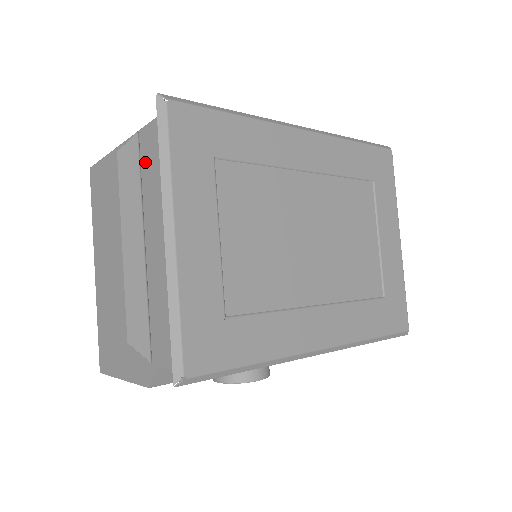
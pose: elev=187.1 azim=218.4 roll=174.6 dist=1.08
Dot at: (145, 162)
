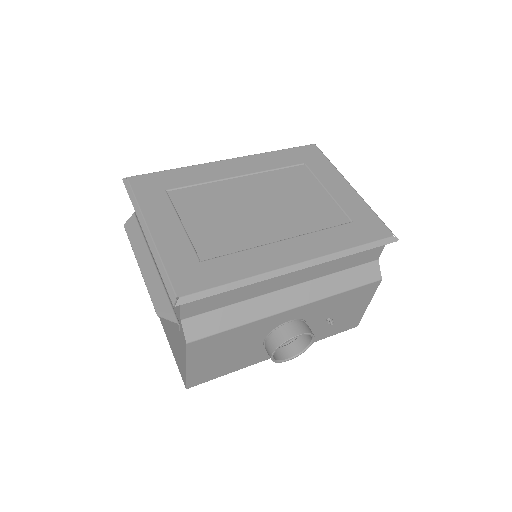
Dot at: occluded
